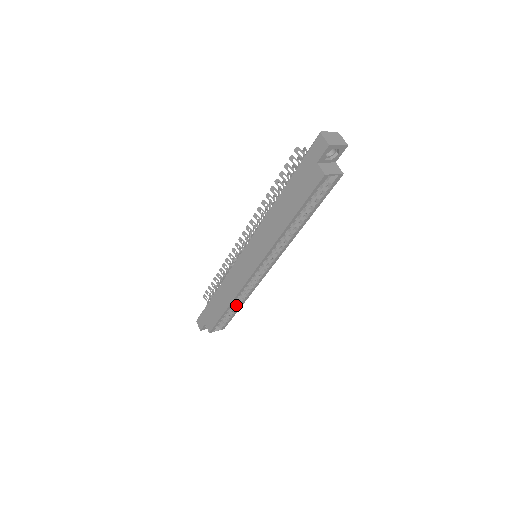
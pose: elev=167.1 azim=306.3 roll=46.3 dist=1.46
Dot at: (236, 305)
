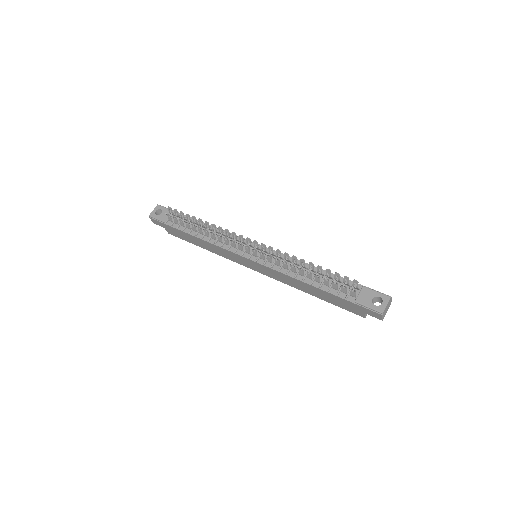
Dot at: occluded
